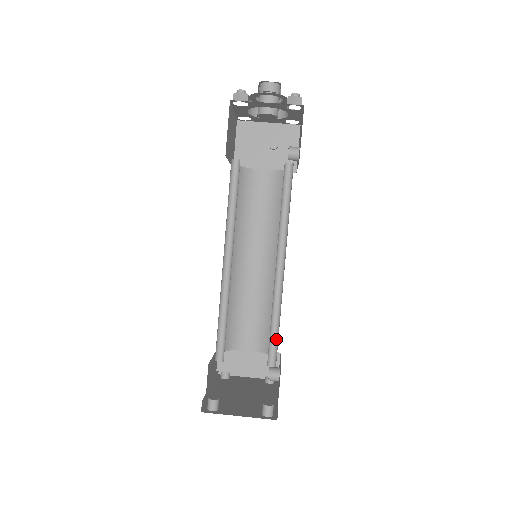
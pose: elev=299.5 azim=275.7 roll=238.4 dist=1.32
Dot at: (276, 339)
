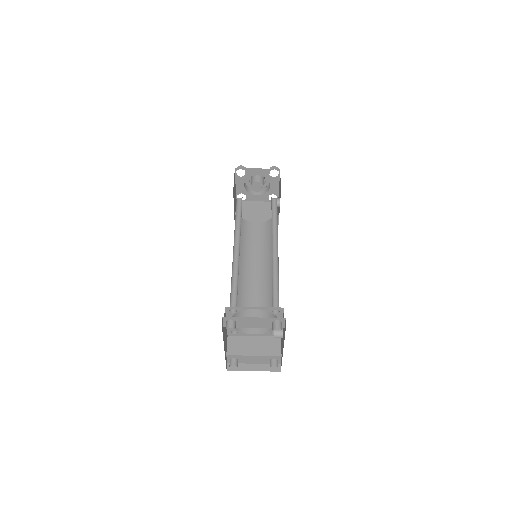
Dot at: (277, 294)
